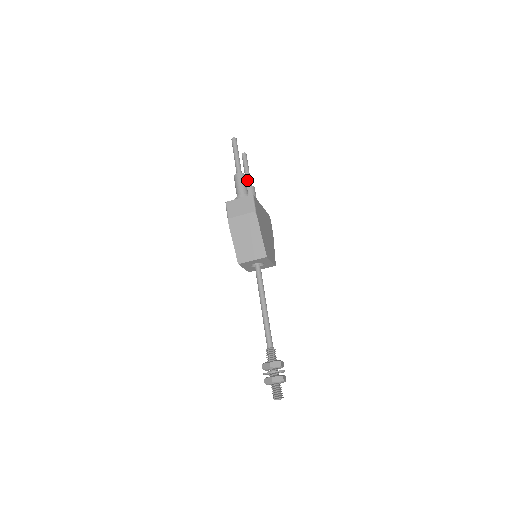
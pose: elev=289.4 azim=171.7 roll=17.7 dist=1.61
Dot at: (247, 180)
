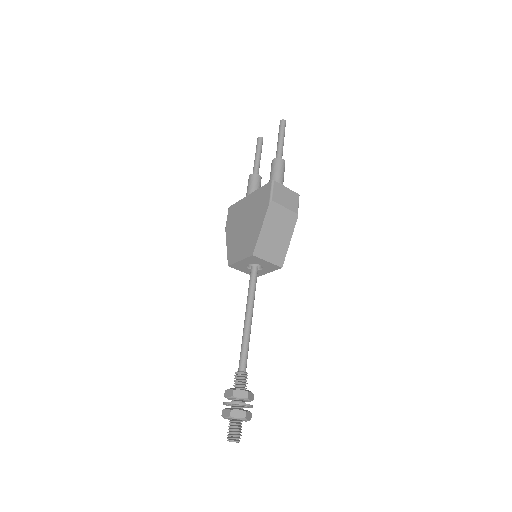
Dot at: (258, 167)
